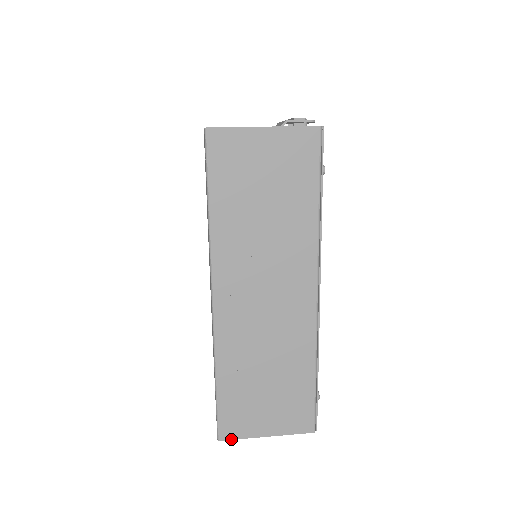
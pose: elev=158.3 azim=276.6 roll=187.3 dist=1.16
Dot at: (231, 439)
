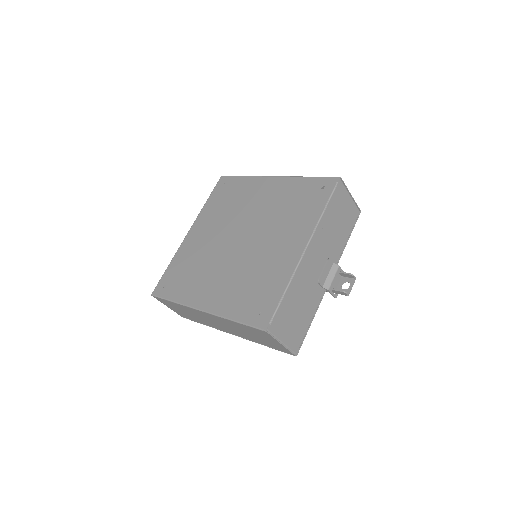
Dot at: (343, 181)
